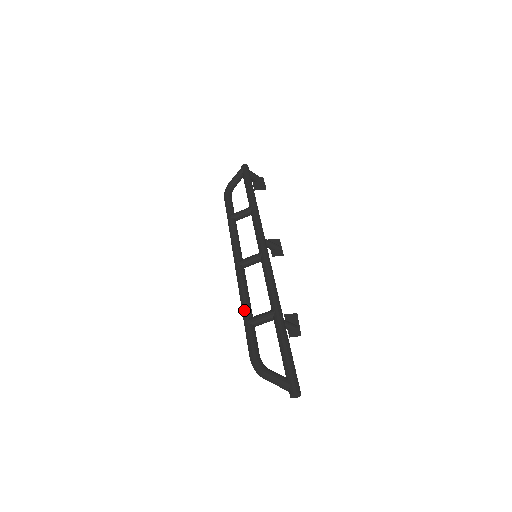
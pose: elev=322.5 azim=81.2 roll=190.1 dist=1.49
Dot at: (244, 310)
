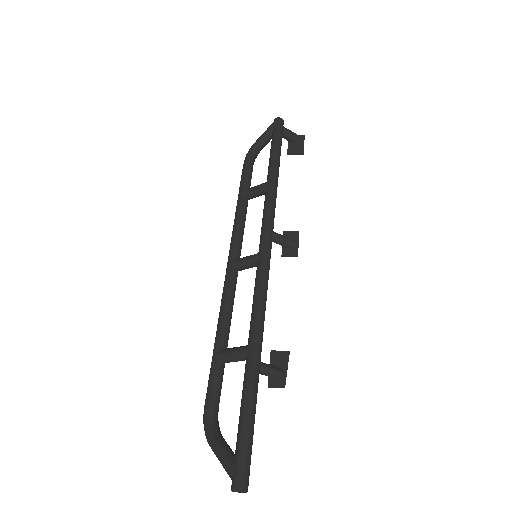
Dot at: (216, 336)
